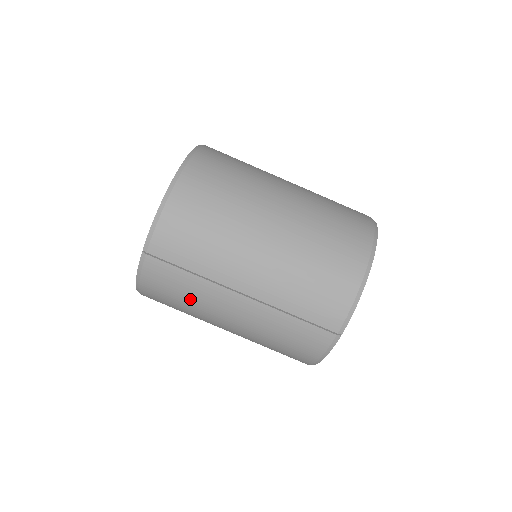
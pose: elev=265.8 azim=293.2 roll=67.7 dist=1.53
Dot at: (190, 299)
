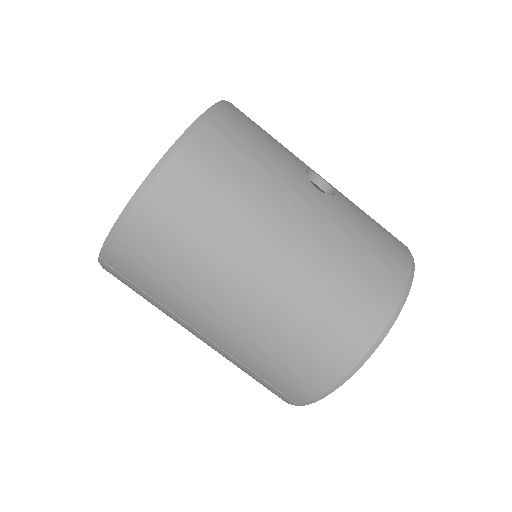
Dot at: occluded
